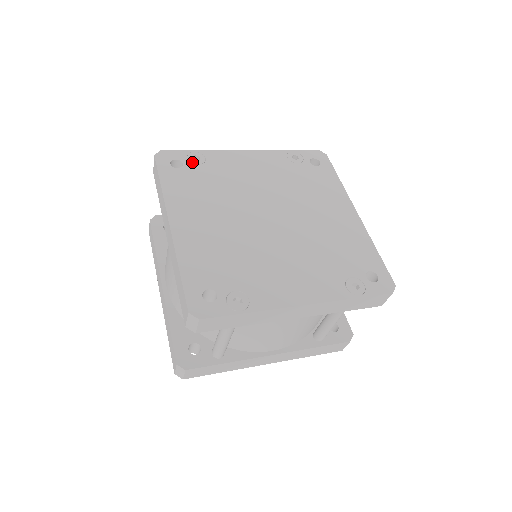
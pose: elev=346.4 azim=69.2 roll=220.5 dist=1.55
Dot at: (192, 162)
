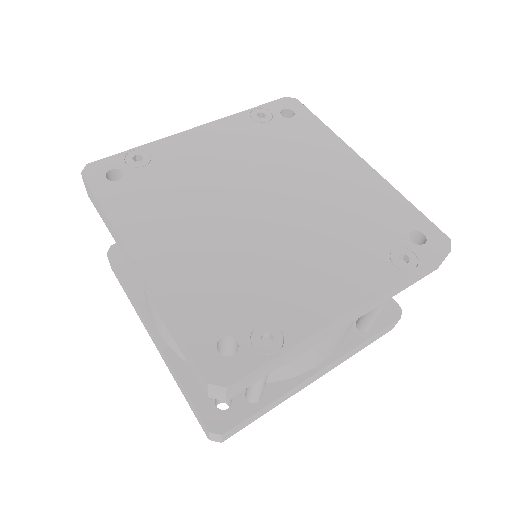
Dot at: (134, 166)
